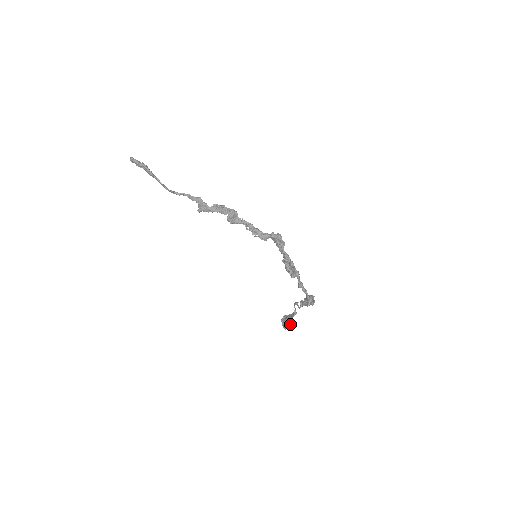
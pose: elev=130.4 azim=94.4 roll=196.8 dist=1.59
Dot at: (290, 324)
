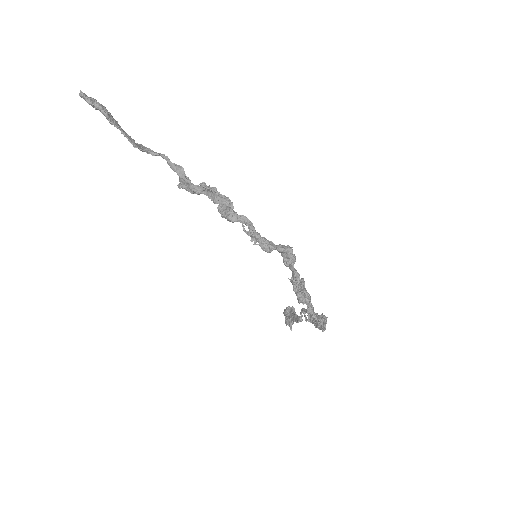
Dot at: occluded
